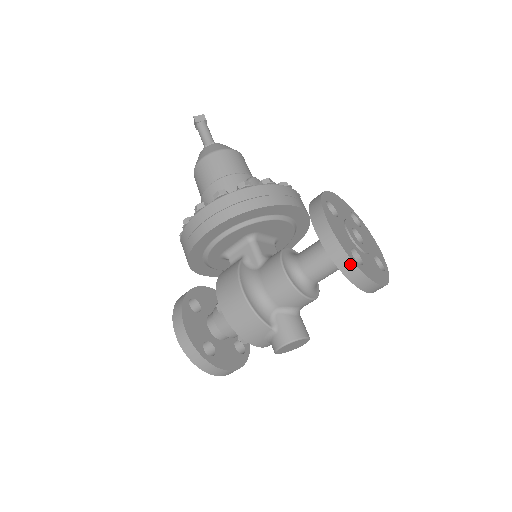
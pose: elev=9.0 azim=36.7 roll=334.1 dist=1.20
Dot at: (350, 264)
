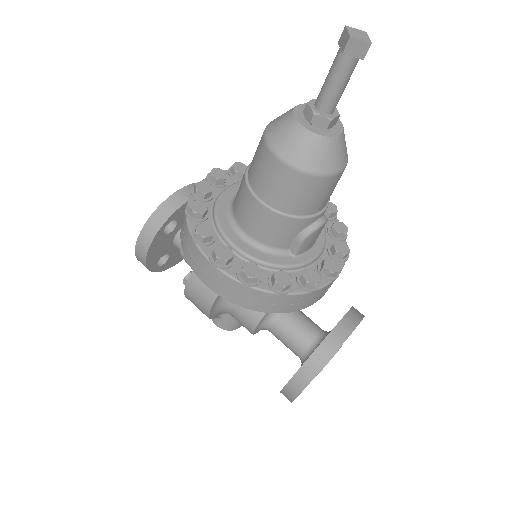
Dot at: occluded
